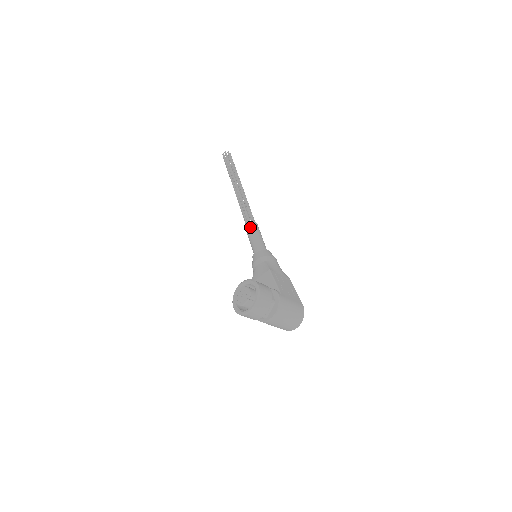
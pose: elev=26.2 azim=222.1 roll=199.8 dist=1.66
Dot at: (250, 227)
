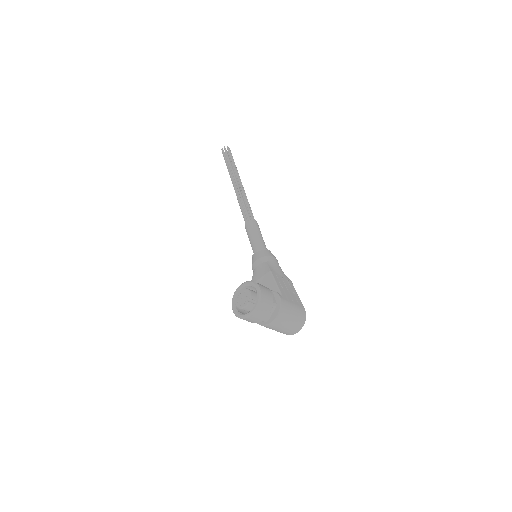
Dot at: (250, 225)
